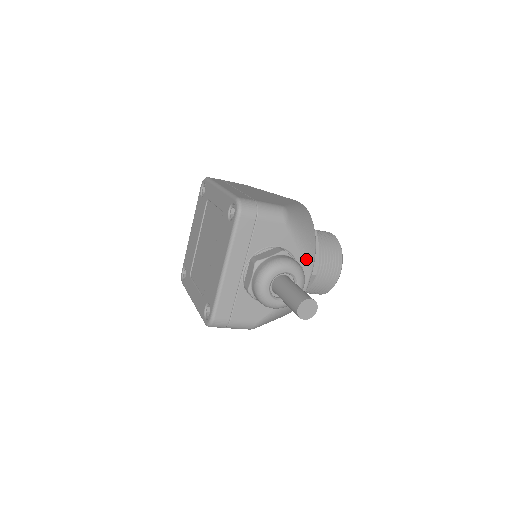
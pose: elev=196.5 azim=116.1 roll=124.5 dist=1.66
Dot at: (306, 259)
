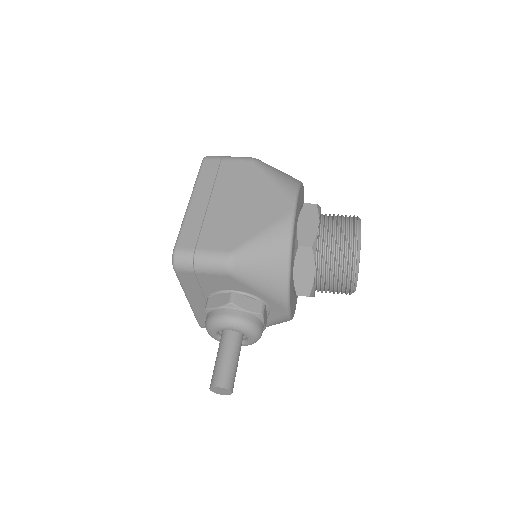
Dot at: (274, 298)
